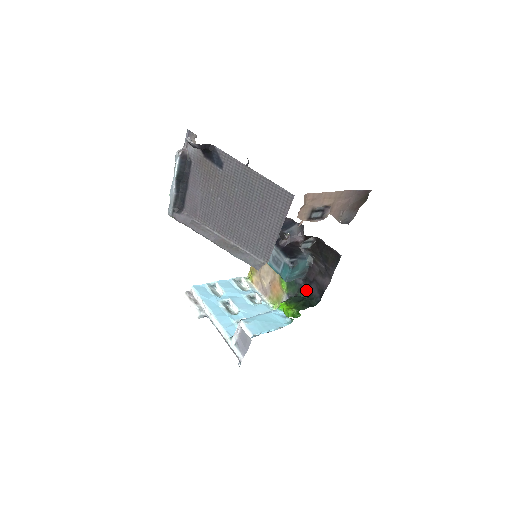
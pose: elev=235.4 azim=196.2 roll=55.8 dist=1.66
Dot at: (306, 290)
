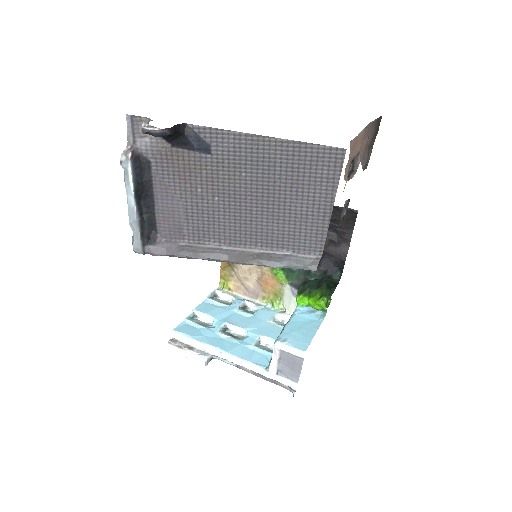
Dot at: occluded
